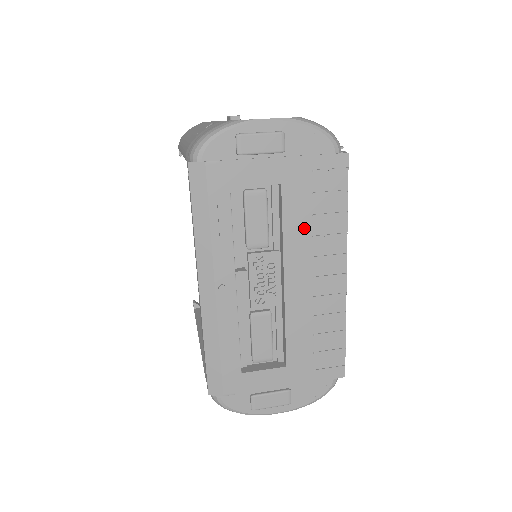
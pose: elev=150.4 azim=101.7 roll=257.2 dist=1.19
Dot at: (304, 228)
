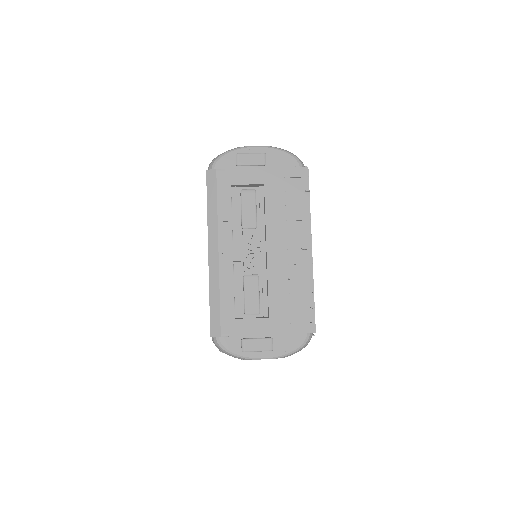
Dot at: (280, 214)
